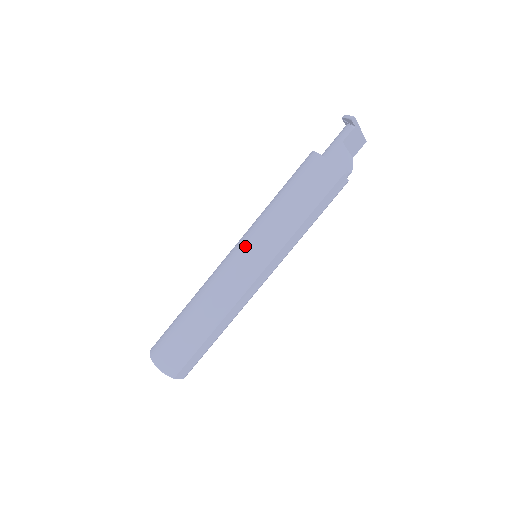
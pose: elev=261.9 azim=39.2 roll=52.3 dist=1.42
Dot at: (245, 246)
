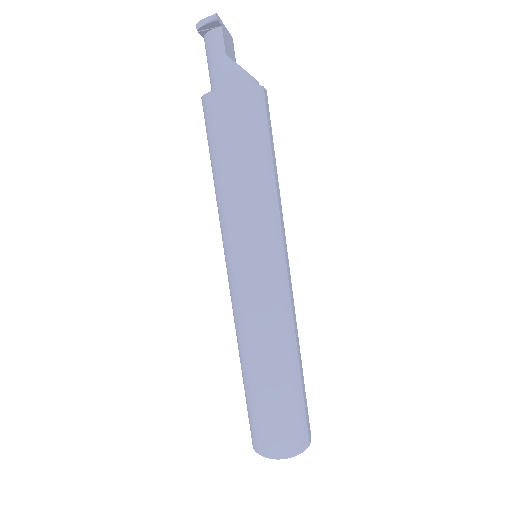
Dot at: (247, 258)
